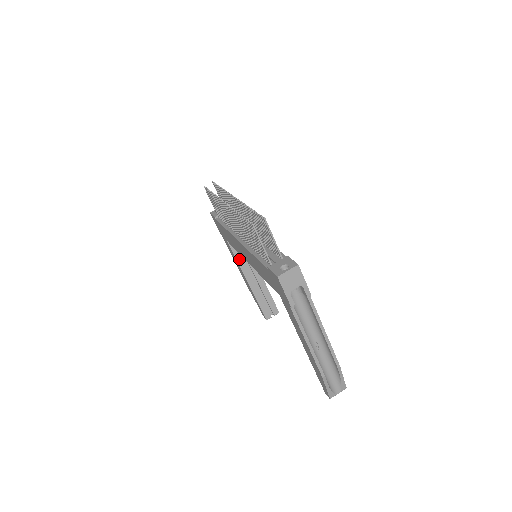
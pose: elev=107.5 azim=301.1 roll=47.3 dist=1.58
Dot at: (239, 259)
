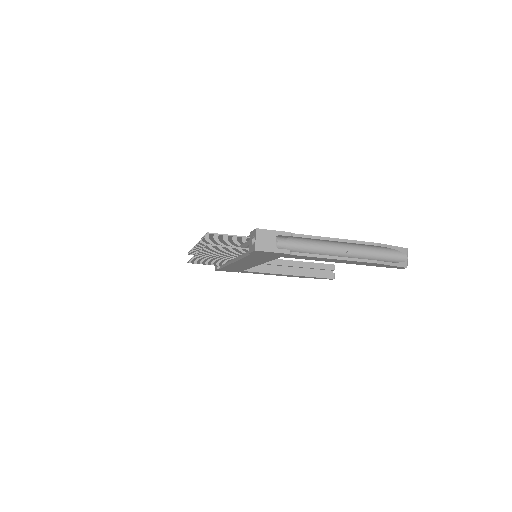
Dot at: (265, 270)
